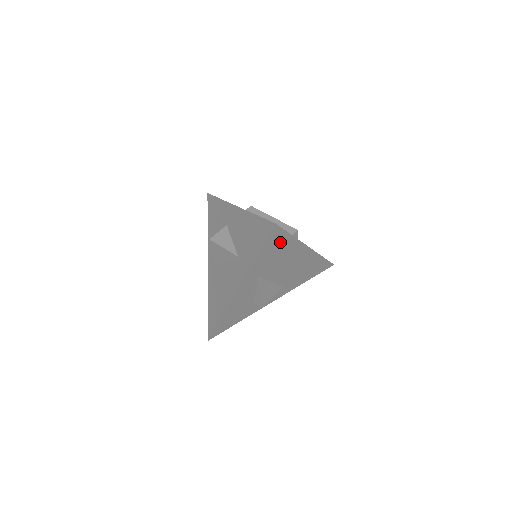
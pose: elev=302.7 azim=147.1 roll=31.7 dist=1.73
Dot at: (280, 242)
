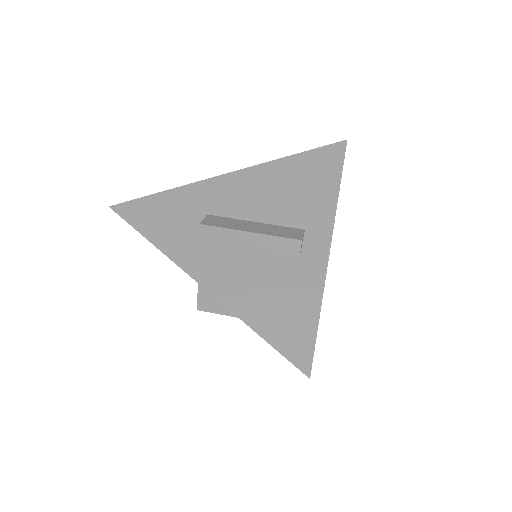
Dot at: occluded
